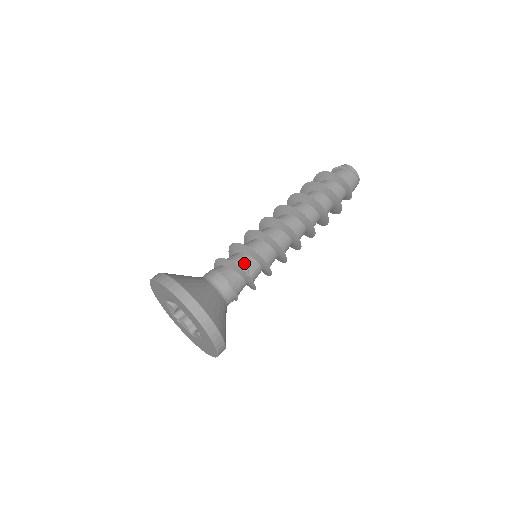
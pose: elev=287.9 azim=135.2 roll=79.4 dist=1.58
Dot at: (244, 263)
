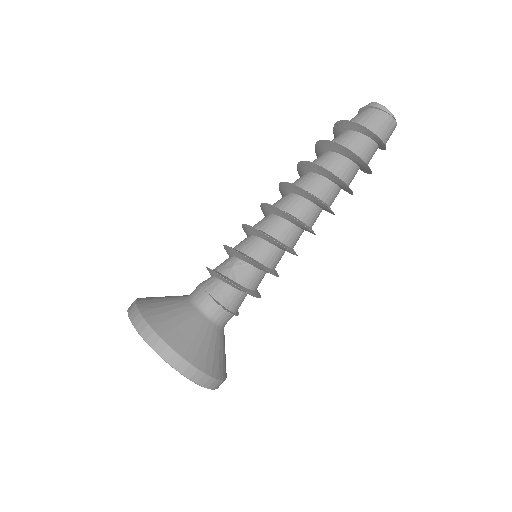
Dot at: (228, 267)
